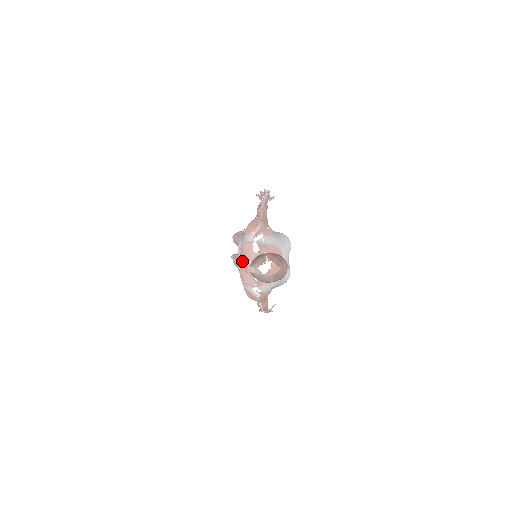
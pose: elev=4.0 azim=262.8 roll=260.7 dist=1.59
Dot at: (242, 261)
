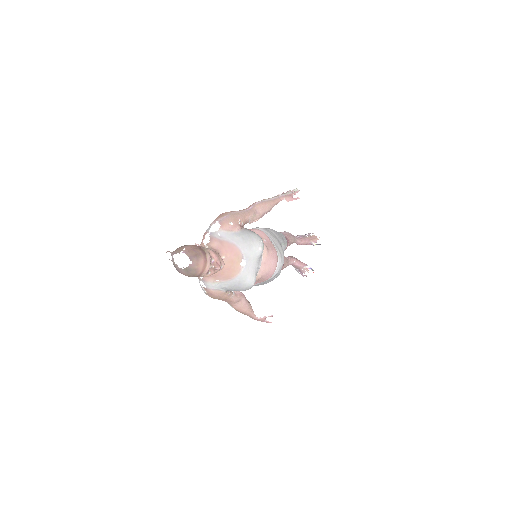
Dot at: occluded
